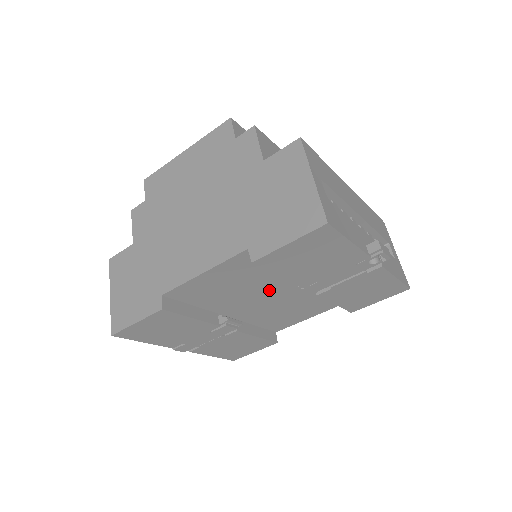
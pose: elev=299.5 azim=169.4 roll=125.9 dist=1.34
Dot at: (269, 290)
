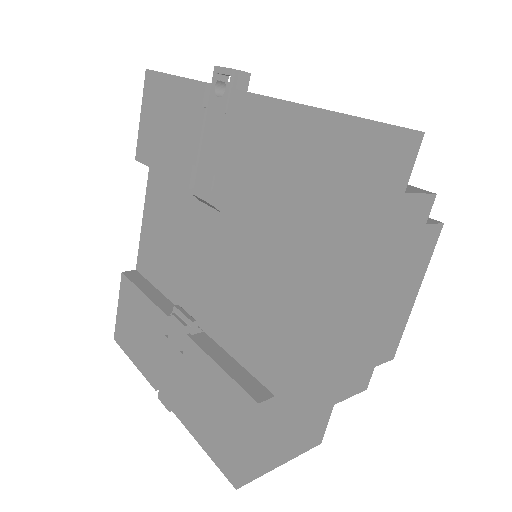
Dot at: (197, 236)
